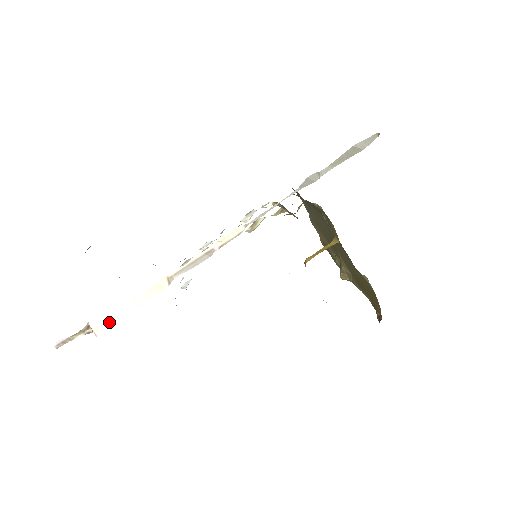
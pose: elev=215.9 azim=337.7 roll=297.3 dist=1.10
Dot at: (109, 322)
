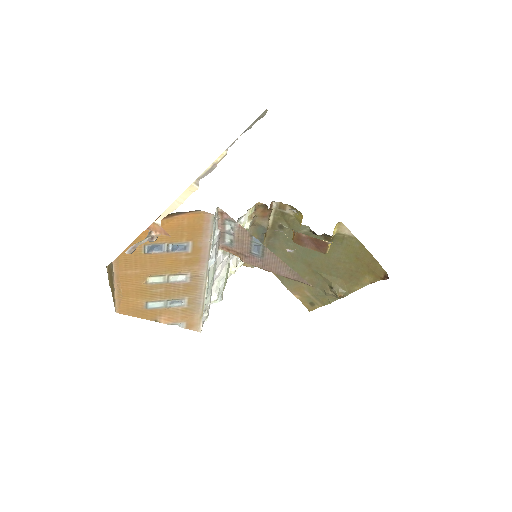
Dot at: (166, 214)
